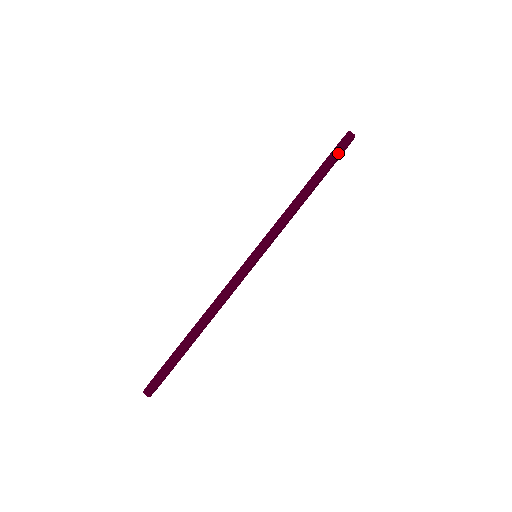
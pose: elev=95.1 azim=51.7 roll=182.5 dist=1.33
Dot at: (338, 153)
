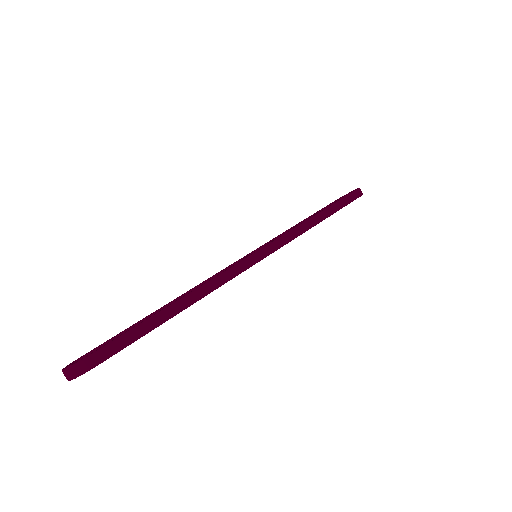
Dot at: (352, 199)
